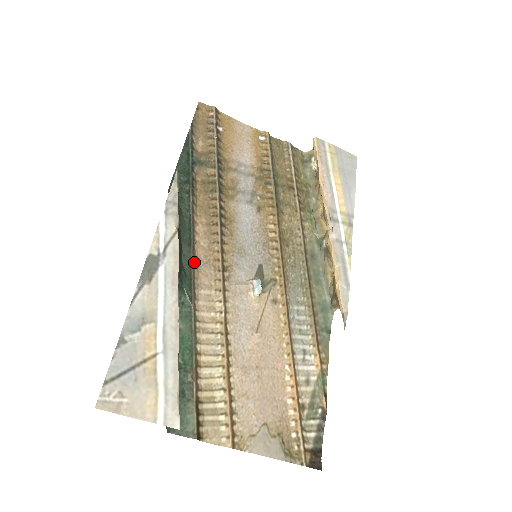
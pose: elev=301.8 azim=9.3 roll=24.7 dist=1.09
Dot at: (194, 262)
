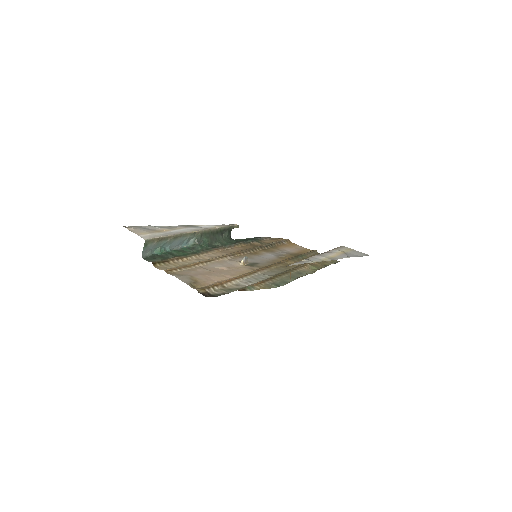
Dot at: (219, 249)
